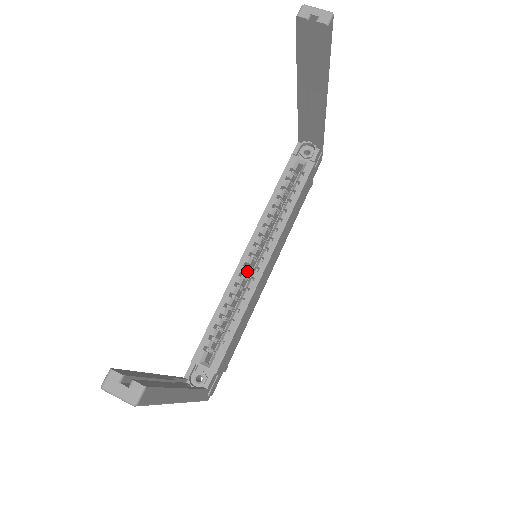
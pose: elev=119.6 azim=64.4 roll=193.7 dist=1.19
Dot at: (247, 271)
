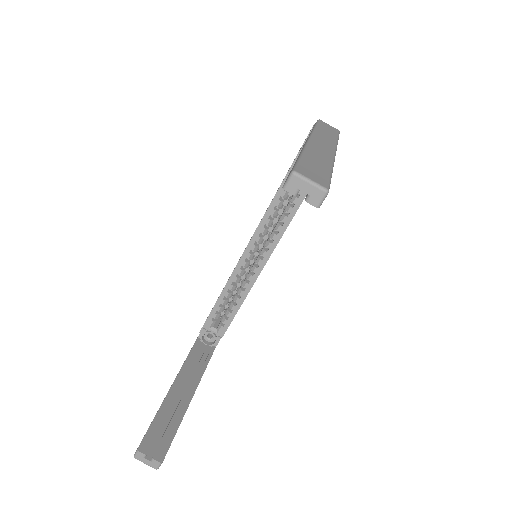
Dot at: (248, 263)
